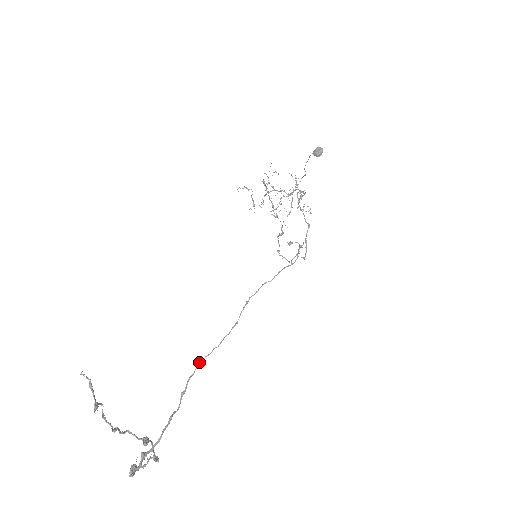
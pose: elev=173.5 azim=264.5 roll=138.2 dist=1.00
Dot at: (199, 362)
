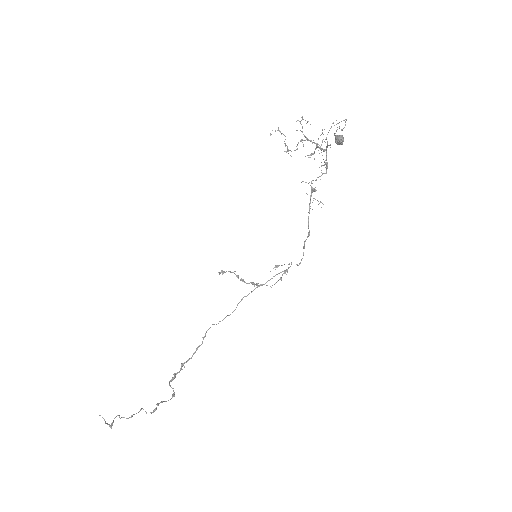
Dot at: occluded
